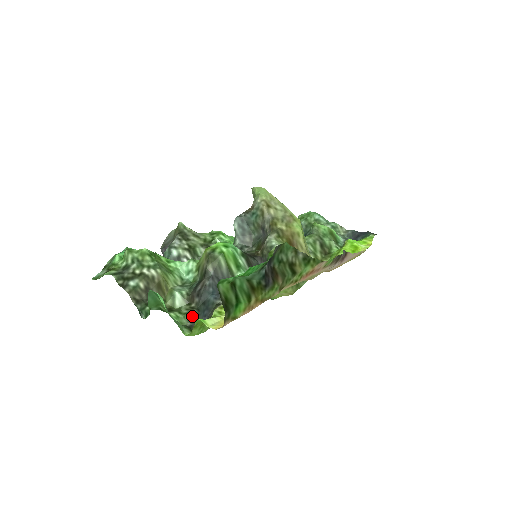
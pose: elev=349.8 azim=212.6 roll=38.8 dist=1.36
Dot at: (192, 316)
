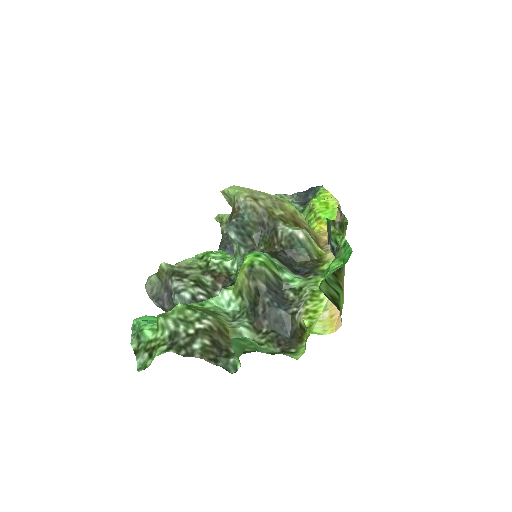
Dot at: (274, 340)
